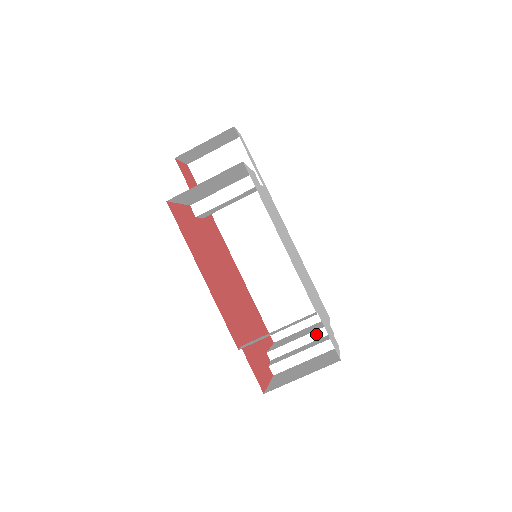
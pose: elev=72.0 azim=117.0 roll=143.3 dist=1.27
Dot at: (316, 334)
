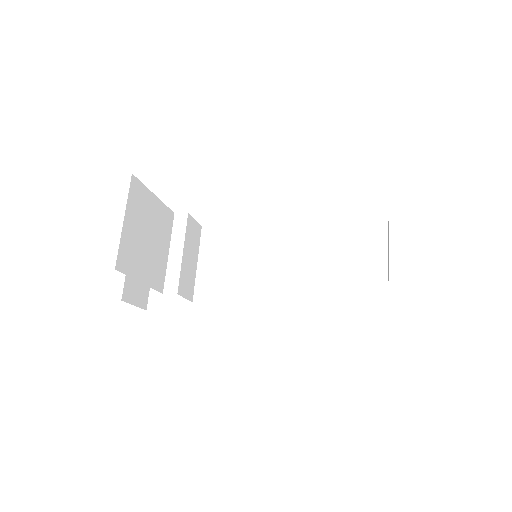
Dot at: (380, 237)
